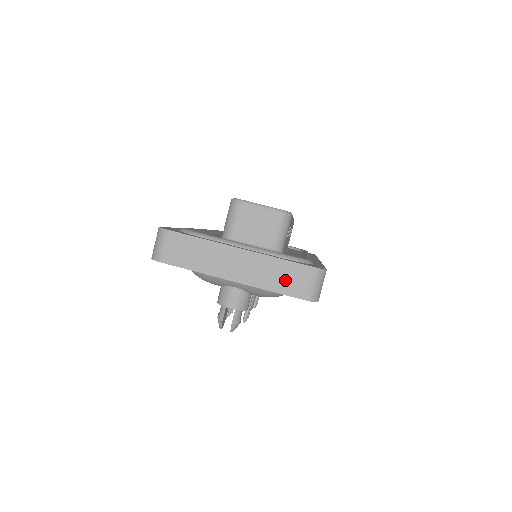
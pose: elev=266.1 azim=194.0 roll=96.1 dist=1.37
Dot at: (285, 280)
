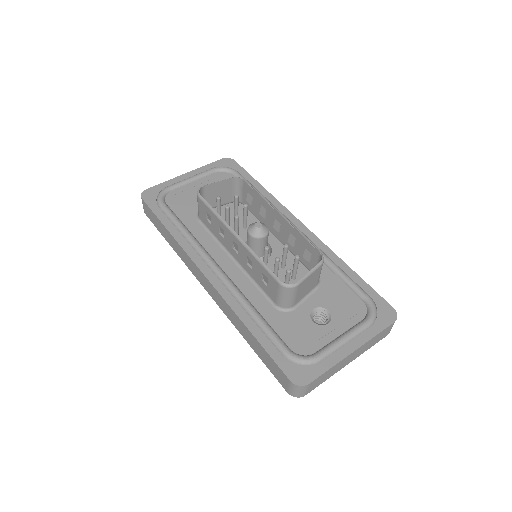
Dot at: (379, 338)
